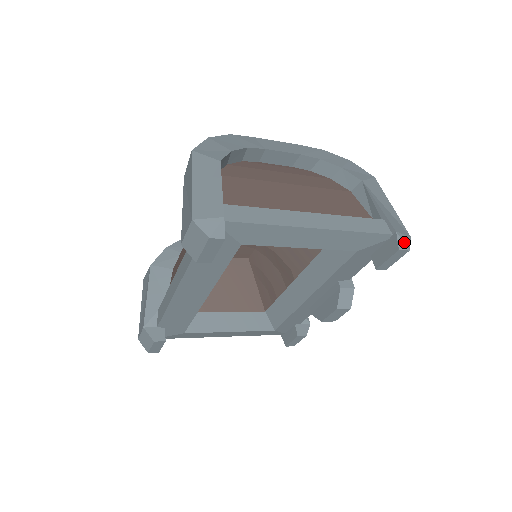
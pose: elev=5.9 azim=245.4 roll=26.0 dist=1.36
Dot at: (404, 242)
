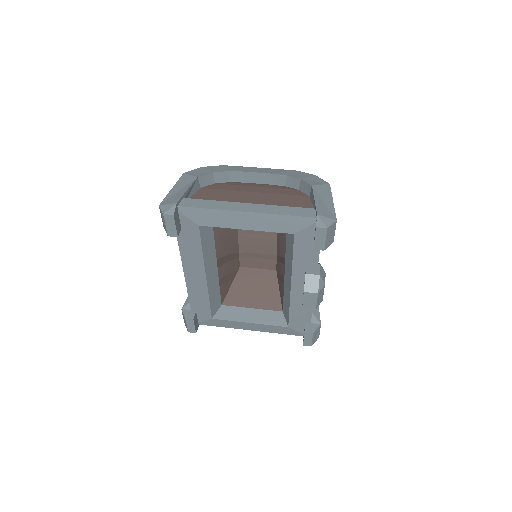
Dot at: (323, 222)
